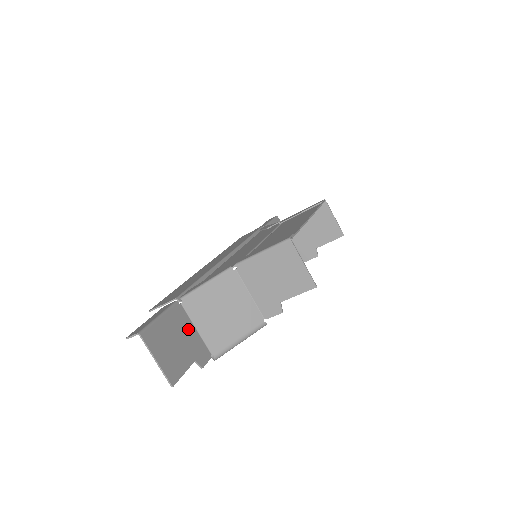
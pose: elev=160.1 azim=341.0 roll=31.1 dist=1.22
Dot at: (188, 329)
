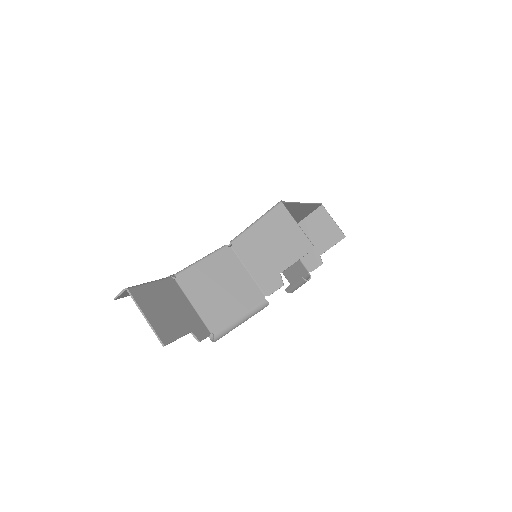
Dot at: (183, 303)
